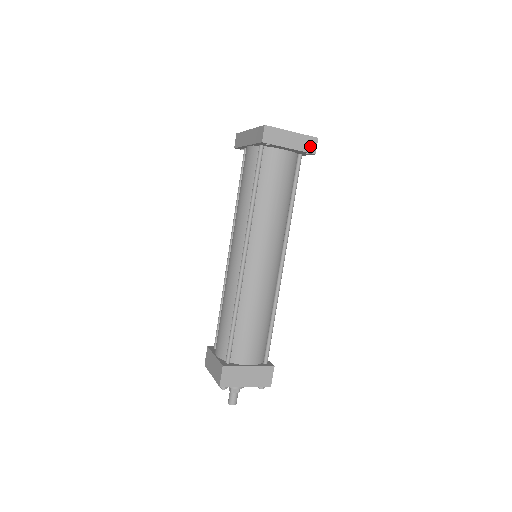
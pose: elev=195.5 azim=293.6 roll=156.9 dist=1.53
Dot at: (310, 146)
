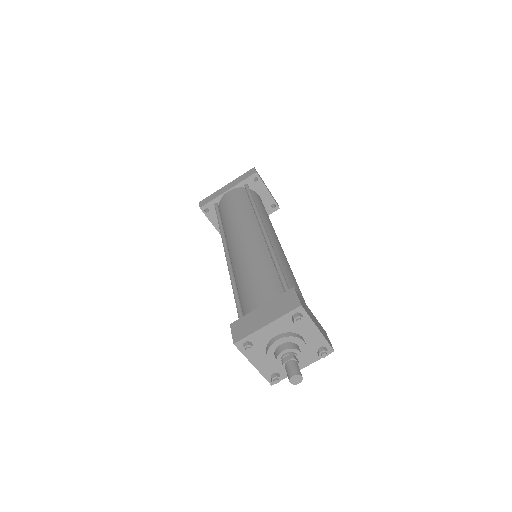
Dot at: (276, 202)
